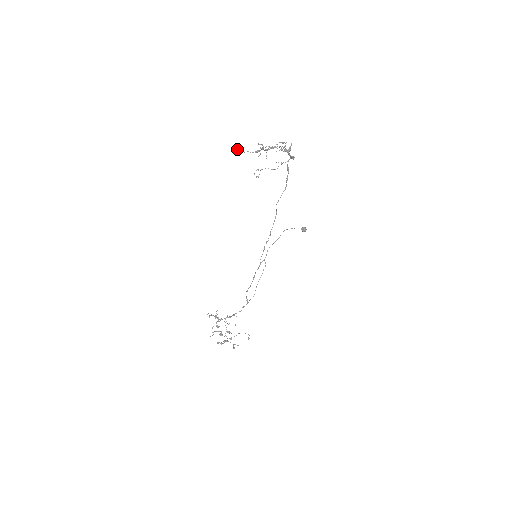
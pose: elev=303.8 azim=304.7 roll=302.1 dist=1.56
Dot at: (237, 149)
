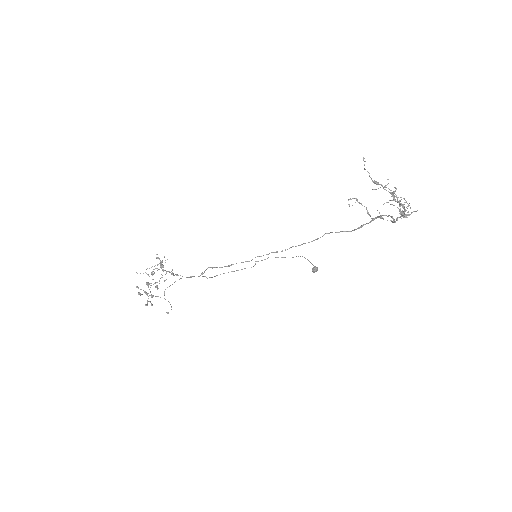
Dot at: occluded
